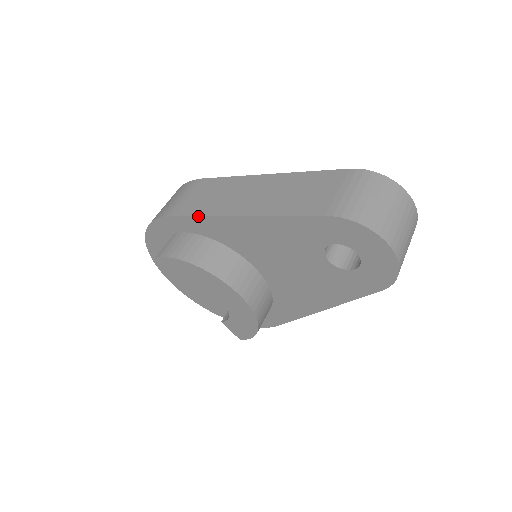
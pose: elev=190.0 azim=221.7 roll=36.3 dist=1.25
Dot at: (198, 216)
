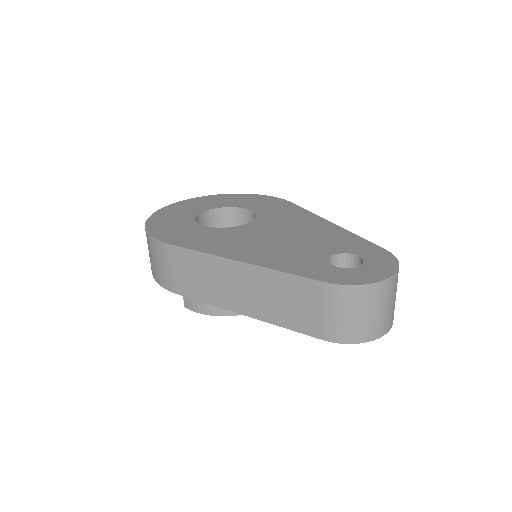
Dot at: (203, 302)
